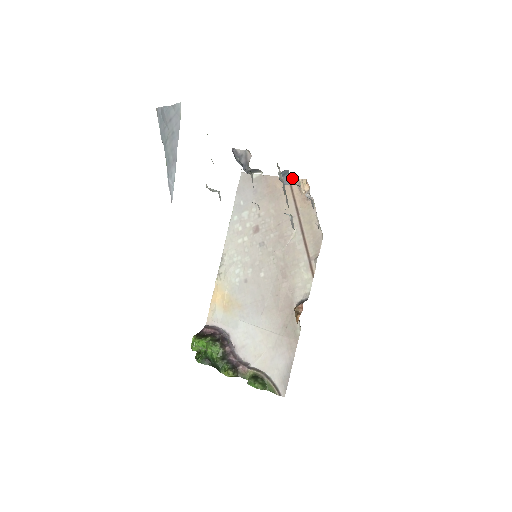
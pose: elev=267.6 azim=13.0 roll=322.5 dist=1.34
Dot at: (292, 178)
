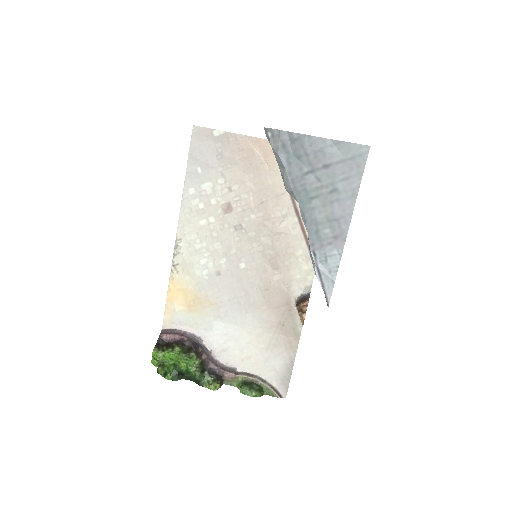
Dot at: occluded
